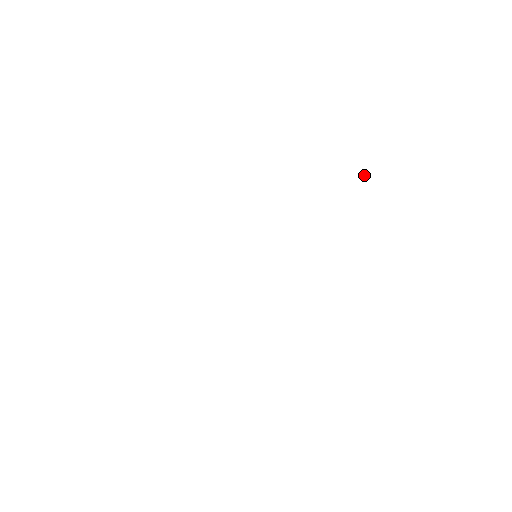
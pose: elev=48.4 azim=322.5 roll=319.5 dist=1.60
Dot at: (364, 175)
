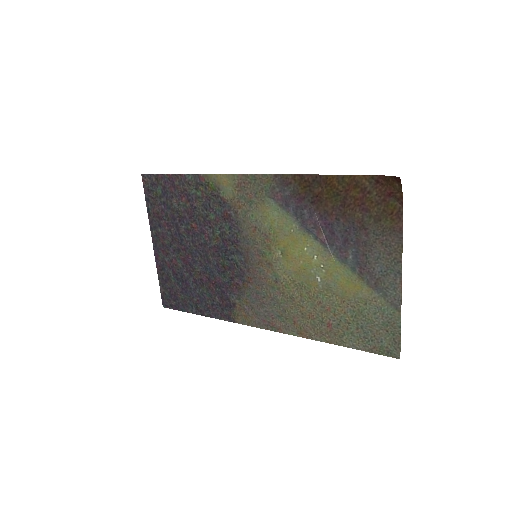
Dot at: (395, 182)
